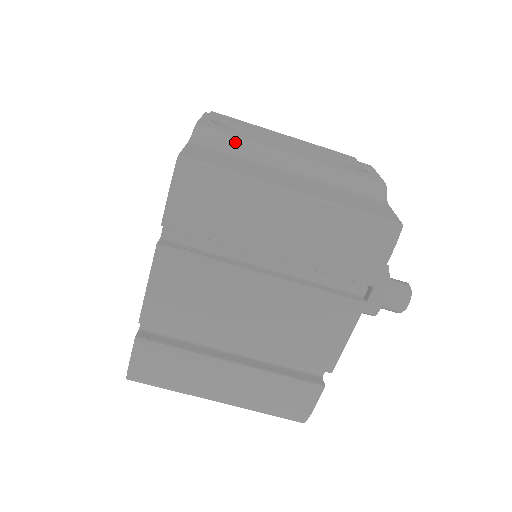
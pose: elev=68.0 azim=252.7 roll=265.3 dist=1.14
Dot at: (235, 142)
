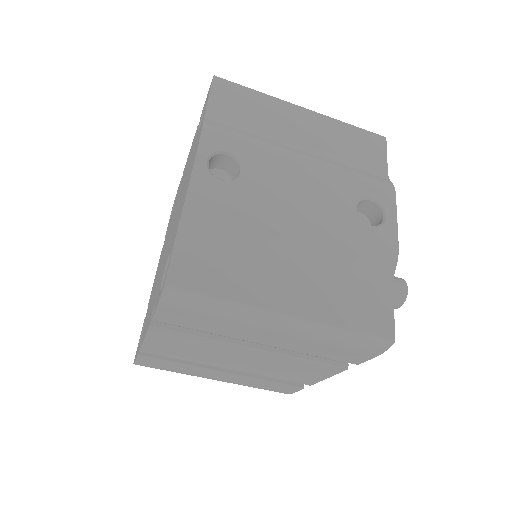
Dot at: (232, 216)
